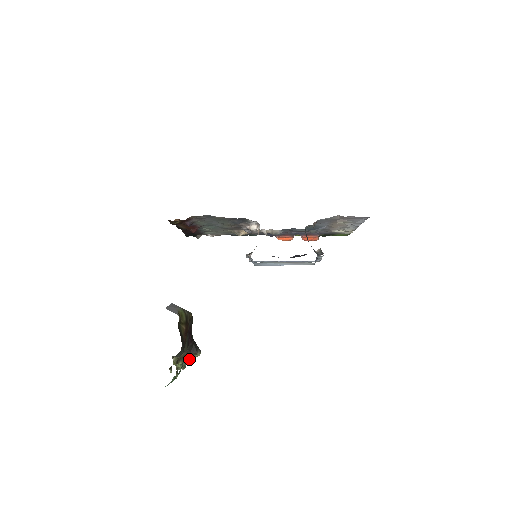
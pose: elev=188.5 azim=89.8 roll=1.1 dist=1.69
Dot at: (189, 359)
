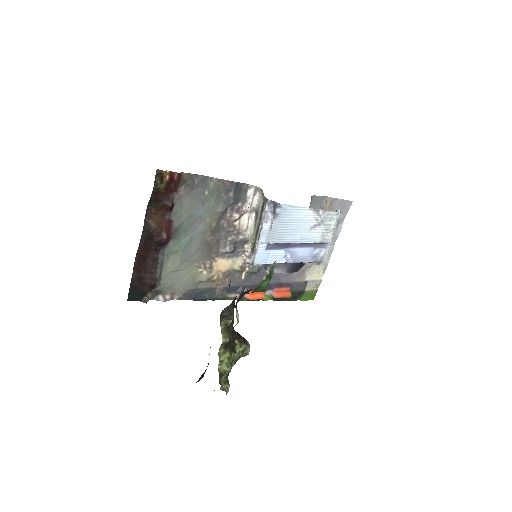
Dot at: (238, 350)
